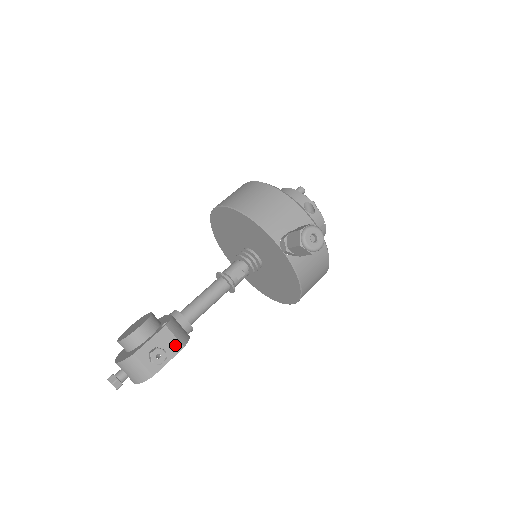
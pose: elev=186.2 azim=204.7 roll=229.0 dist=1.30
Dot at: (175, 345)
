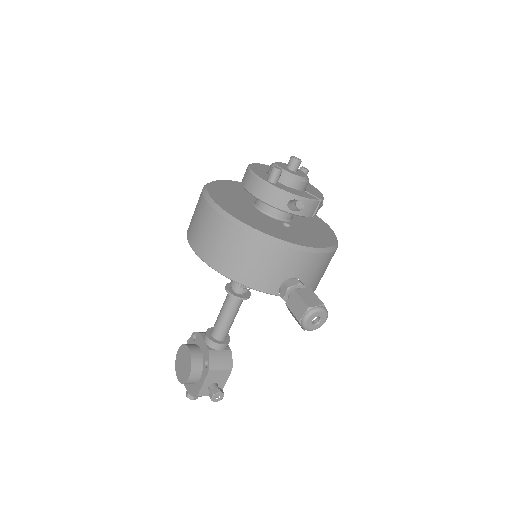
Dot at: (224, 373)
